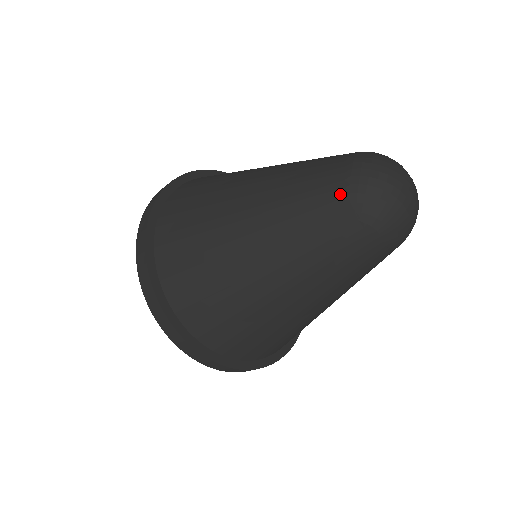
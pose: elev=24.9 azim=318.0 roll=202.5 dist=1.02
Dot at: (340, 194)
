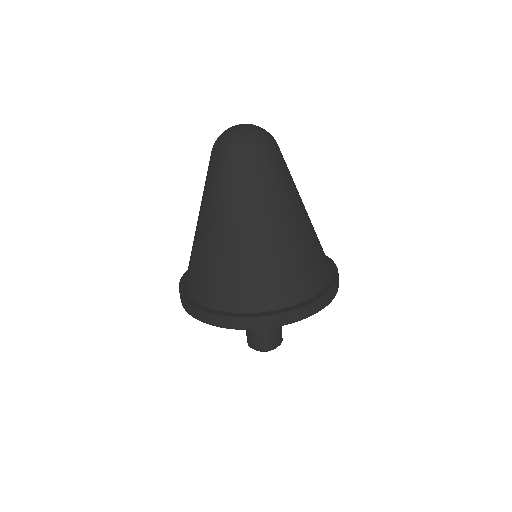
Dot at: occluded
